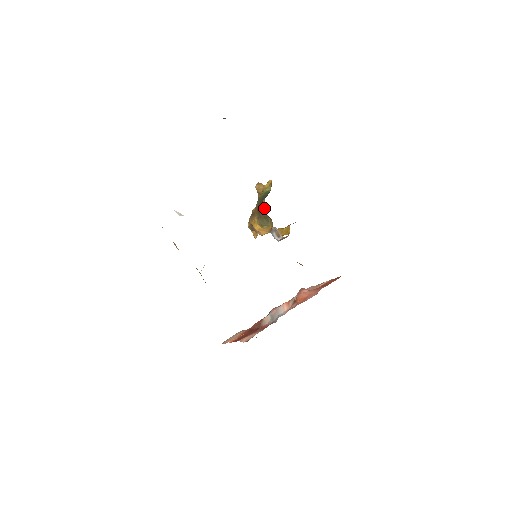
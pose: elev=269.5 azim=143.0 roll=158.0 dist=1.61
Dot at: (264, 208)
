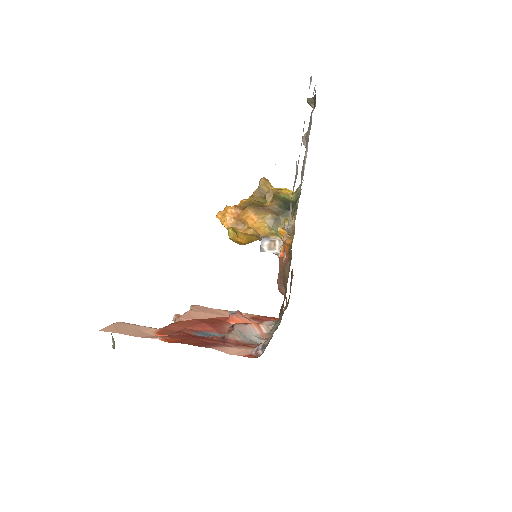
Dot at: occluded
